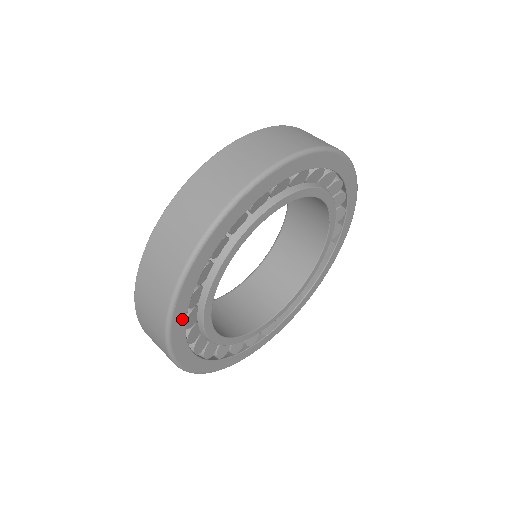
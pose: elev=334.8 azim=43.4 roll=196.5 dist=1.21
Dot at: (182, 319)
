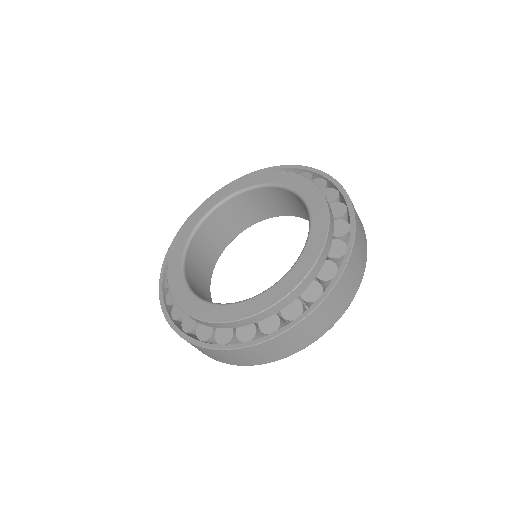
Dot at: occluded
